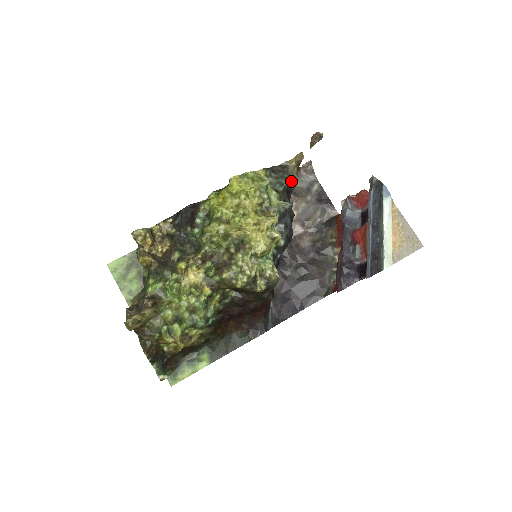
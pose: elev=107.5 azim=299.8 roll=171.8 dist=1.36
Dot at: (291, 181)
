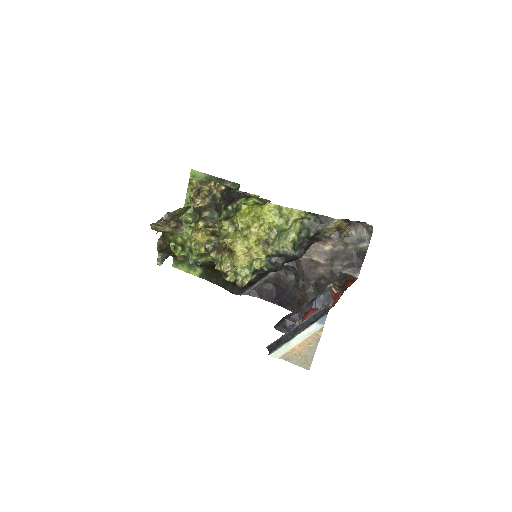
Dot at: (323, 234)
